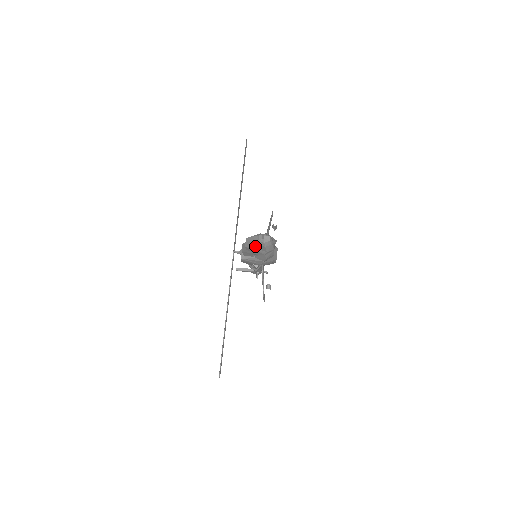
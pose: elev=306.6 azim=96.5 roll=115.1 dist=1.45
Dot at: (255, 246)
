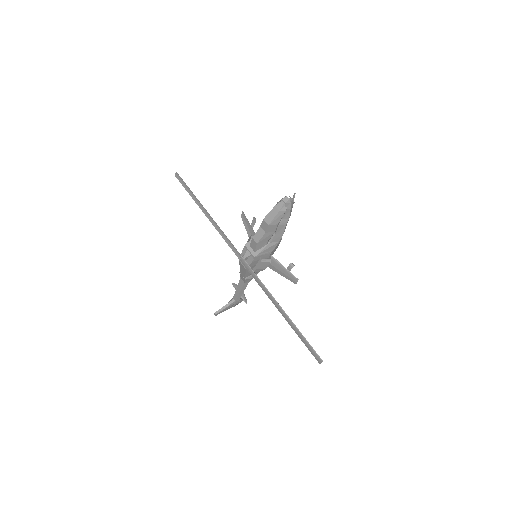
Dot at: (281, 215)
